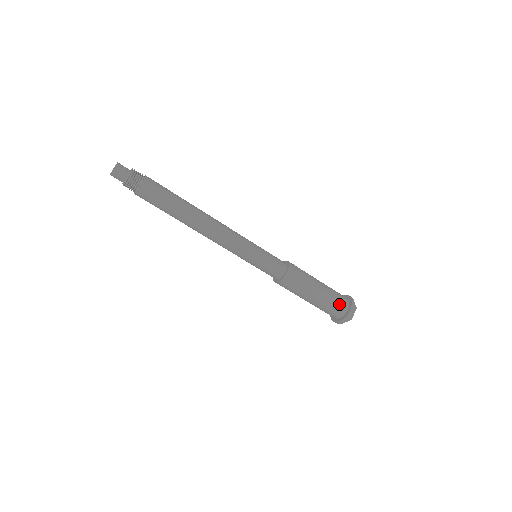
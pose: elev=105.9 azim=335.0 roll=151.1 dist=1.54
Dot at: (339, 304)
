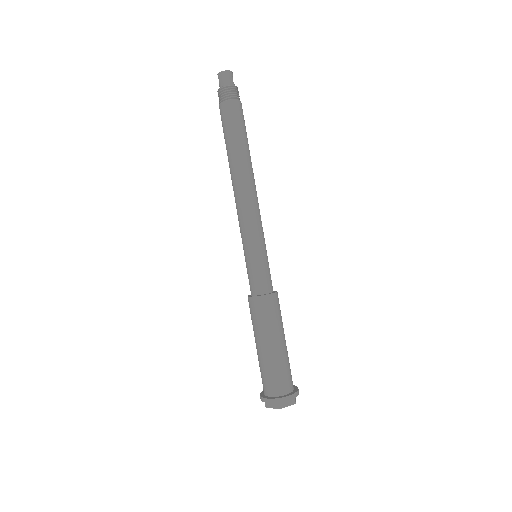
Dot at: (284, 379)
